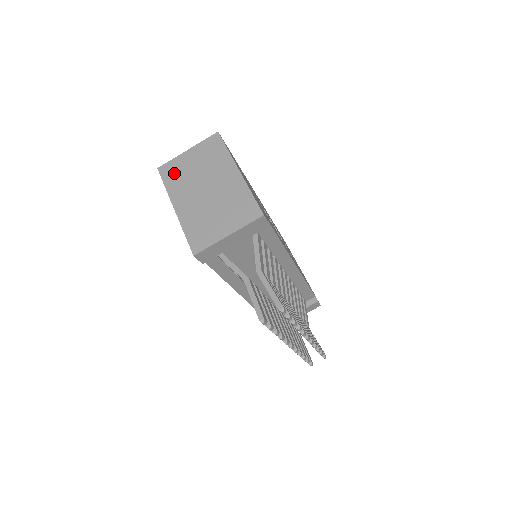
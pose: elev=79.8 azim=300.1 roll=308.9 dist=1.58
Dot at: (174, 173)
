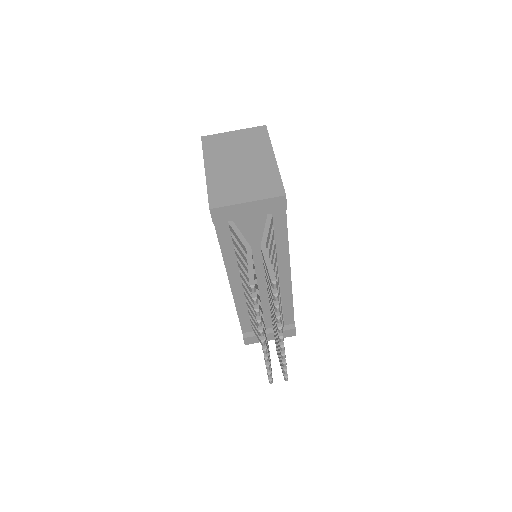
Dot at: (215, 144)
